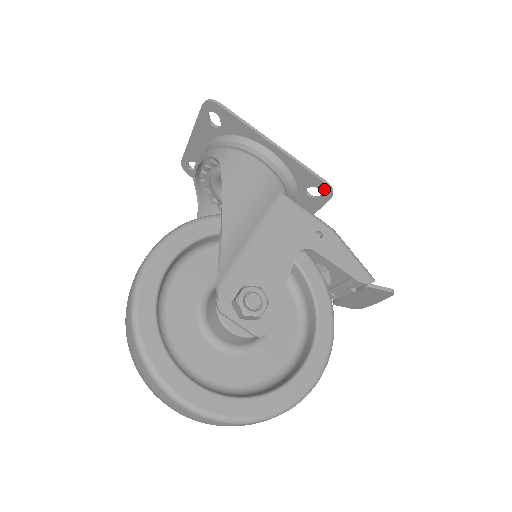
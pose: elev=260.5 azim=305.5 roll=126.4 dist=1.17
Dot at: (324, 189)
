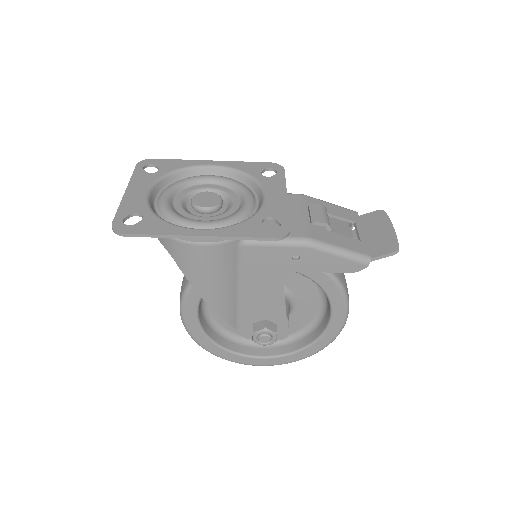
Dot at: (277, 235)
